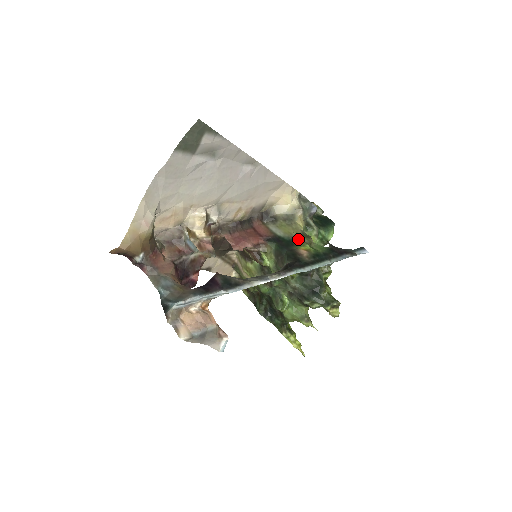
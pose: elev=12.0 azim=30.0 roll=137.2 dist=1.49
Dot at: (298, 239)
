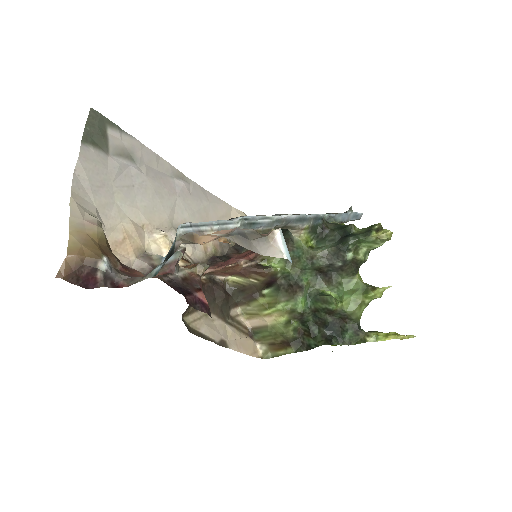
Dot at: occluded
